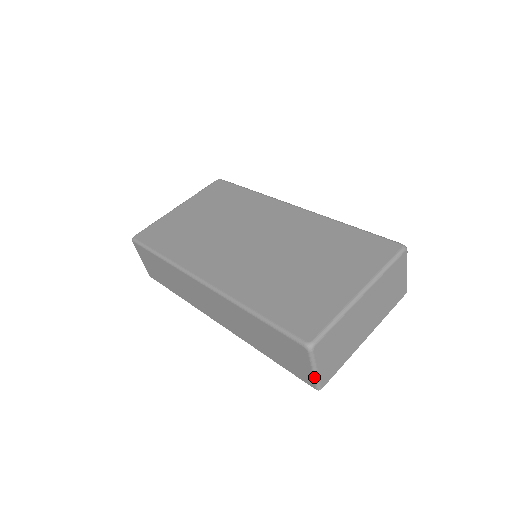
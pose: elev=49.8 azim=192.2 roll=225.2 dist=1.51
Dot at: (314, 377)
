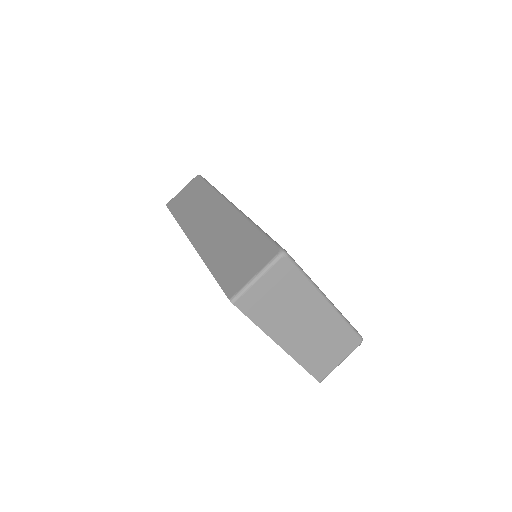
Dot at: (247, 284)
